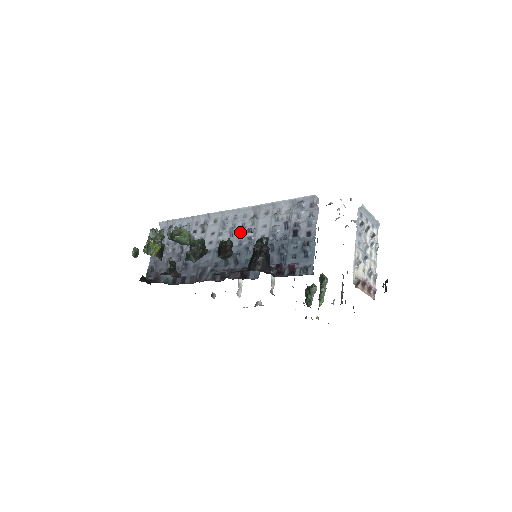
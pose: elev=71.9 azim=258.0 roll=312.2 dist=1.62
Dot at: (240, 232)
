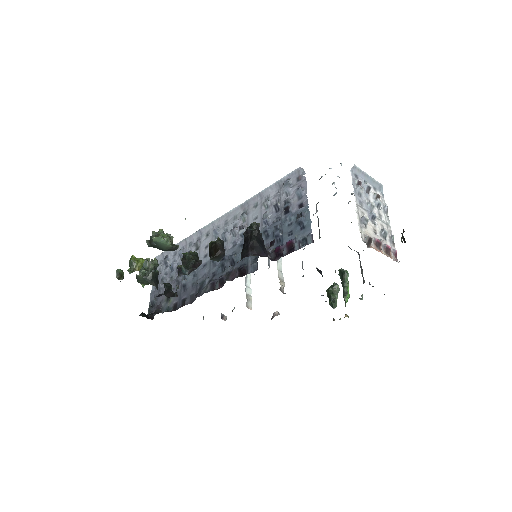
Dot at: (232, 234)
